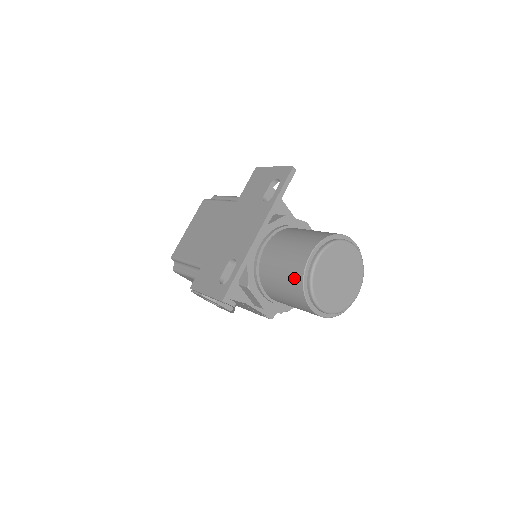
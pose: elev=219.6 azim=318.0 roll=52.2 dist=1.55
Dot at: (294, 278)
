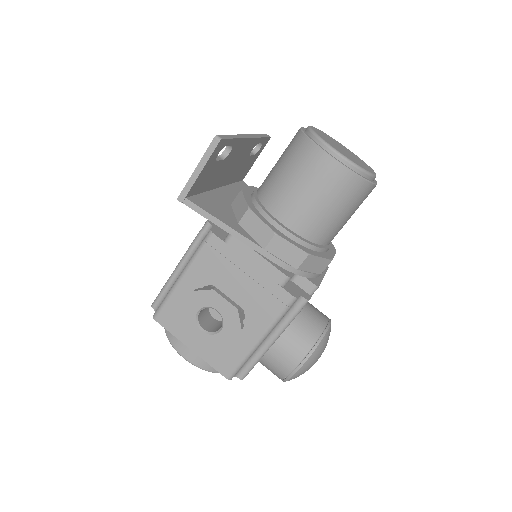
Dot at: (293, 144)
